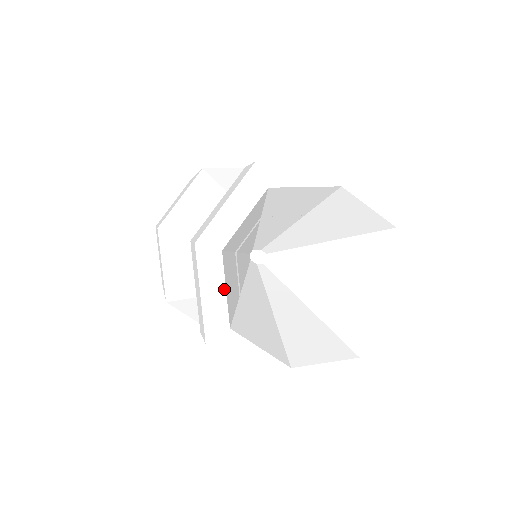
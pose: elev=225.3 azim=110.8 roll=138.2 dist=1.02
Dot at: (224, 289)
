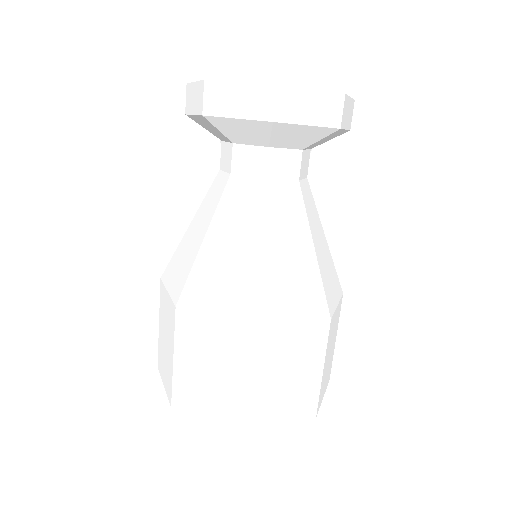
Dot at: occluded
